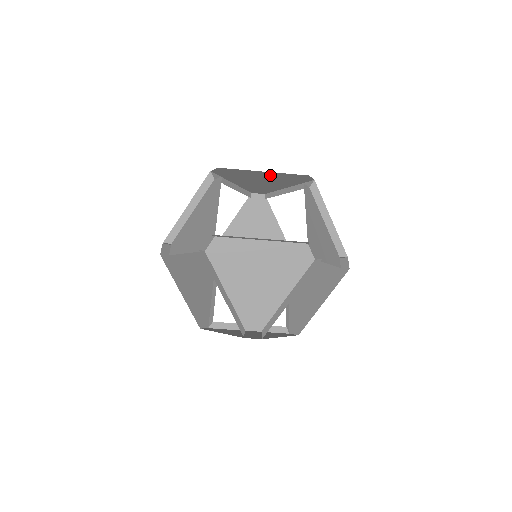
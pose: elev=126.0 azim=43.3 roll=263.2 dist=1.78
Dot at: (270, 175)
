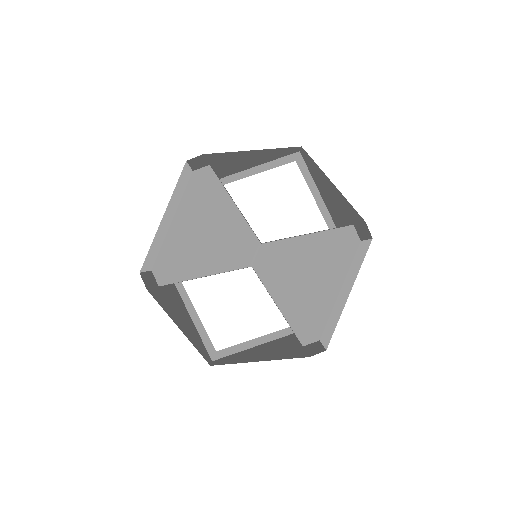
Dot at: (256, 154)
